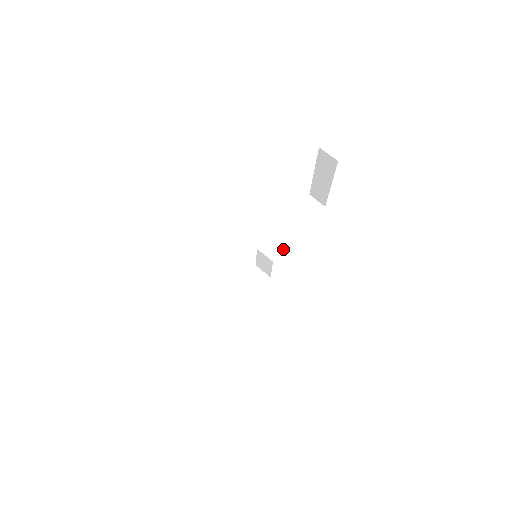
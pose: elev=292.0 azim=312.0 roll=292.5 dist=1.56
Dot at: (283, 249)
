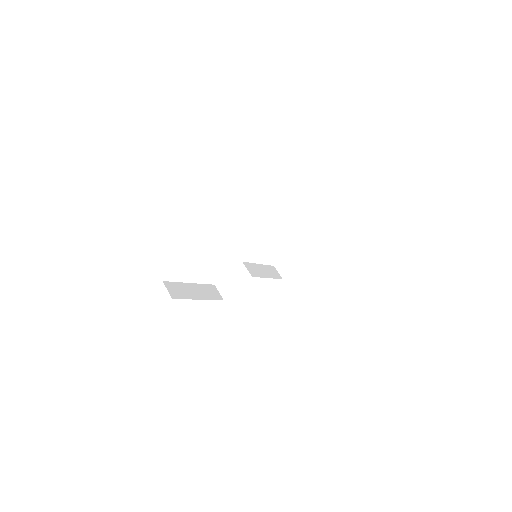
Dot at: (258, 276)
